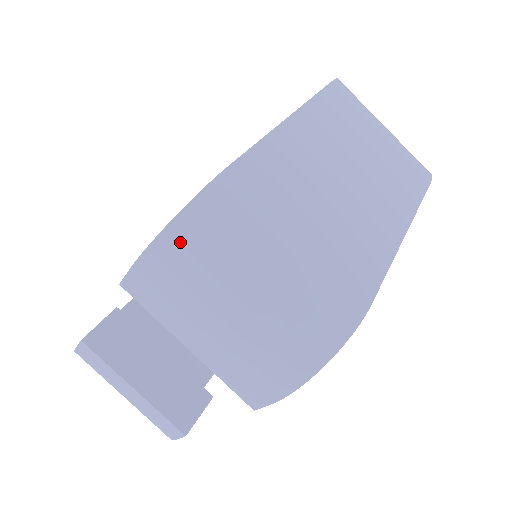
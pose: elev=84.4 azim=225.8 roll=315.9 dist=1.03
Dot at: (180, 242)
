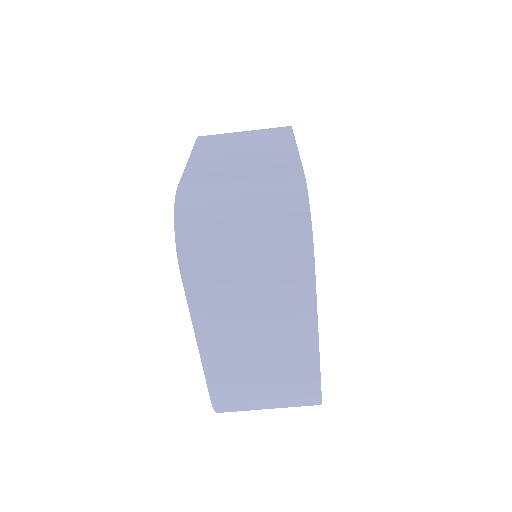
Dot at: occluded
